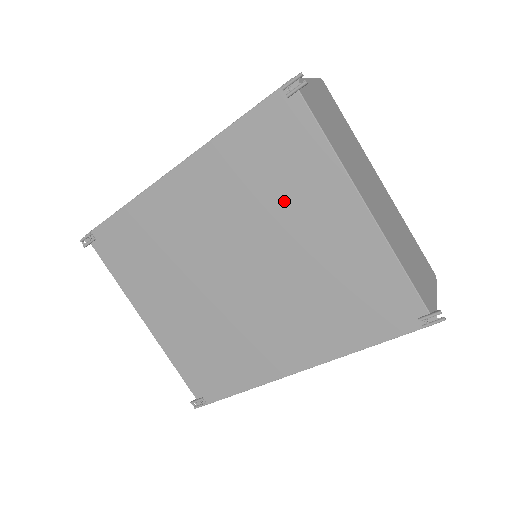
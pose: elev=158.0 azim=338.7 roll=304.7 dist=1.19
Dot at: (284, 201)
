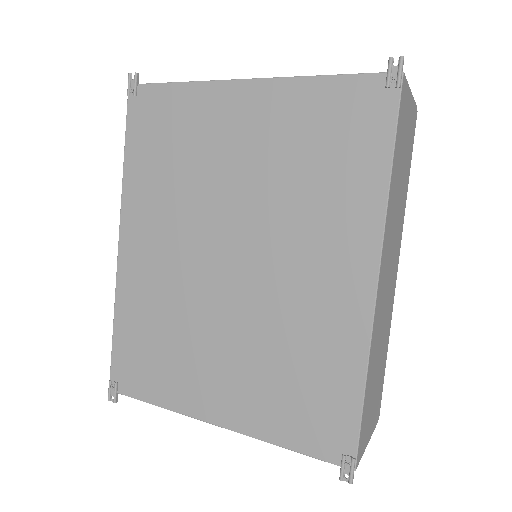
Dot at: (199, 155)
